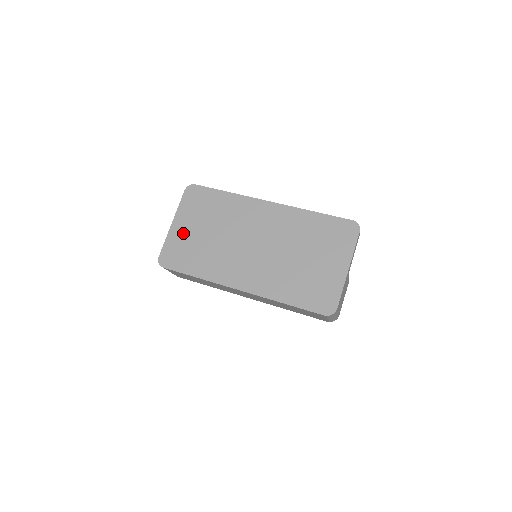
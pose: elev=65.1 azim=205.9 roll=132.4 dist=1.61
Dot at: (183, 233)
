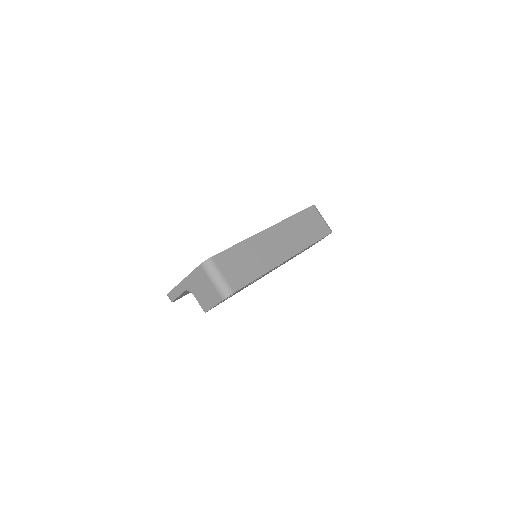
Dot at: occluded
